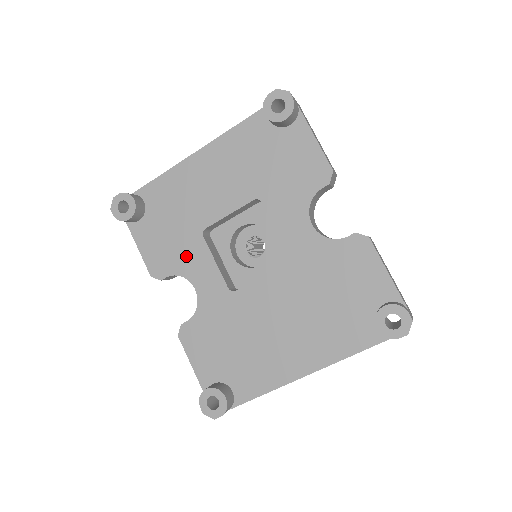
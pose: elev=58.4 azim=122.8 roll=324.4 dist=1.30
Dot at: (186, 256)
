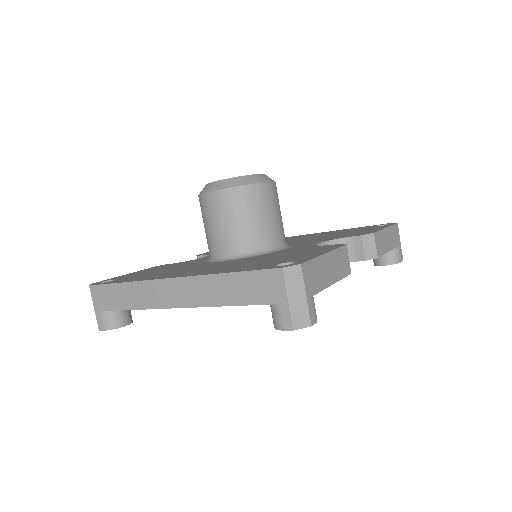
Dot at: occluded
